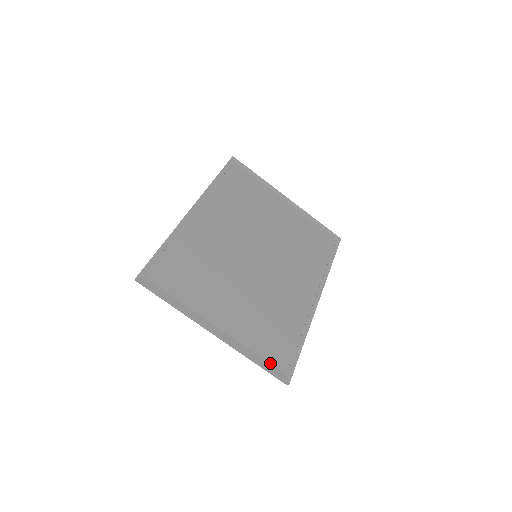
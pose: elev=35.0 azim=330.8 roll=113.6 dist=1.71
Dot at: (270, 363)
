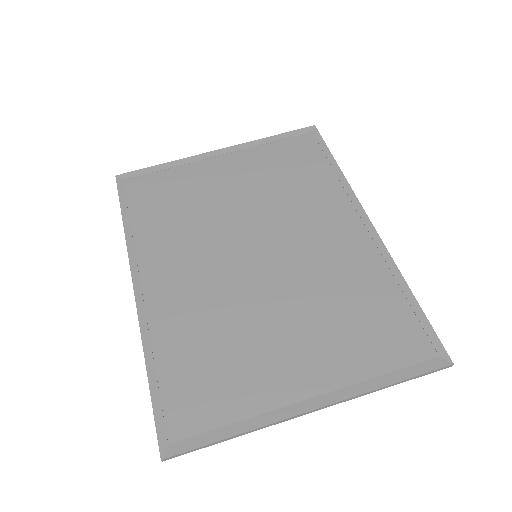
Dot at: (407, 366)
